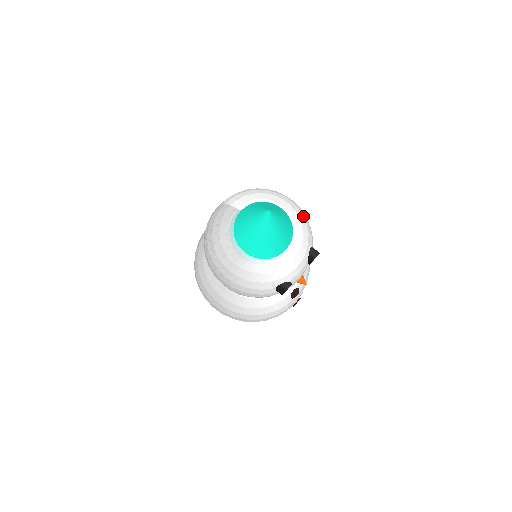
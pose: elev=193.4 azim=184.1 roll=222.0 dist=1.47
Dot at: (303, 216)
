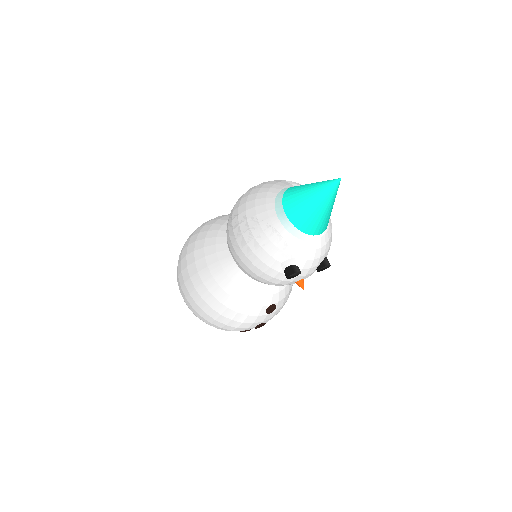
Dot at: occluded
